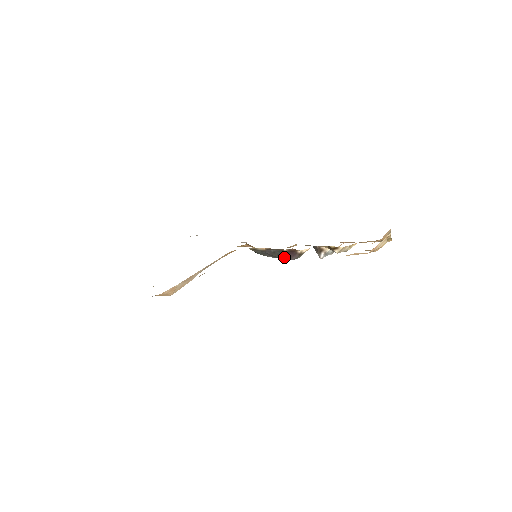
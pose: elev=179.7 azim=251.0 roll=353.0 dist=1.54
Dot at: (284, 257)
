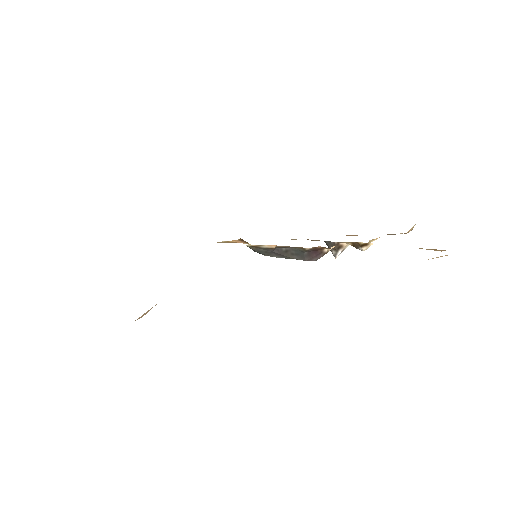
Dot at: (302, 258)
